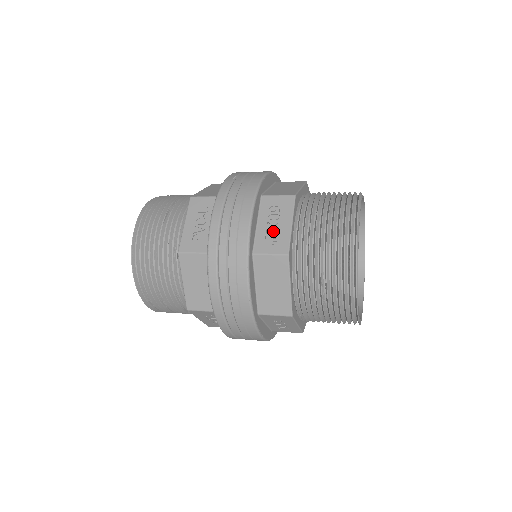
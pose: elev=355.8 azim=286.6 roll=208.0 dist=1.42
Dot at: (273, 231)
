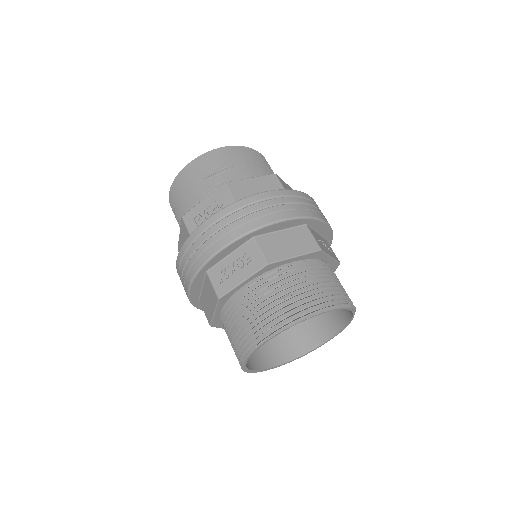
Dot at: (230, 272)
